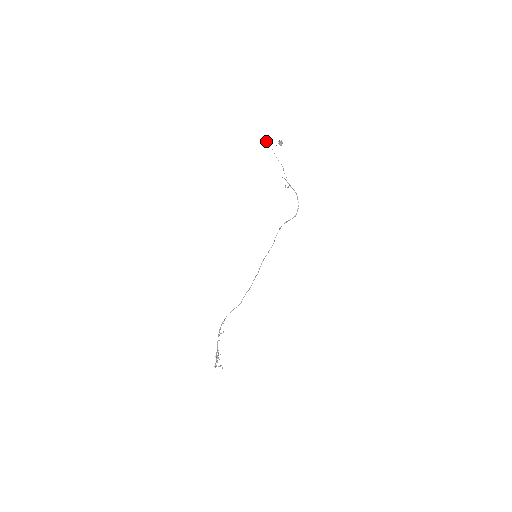
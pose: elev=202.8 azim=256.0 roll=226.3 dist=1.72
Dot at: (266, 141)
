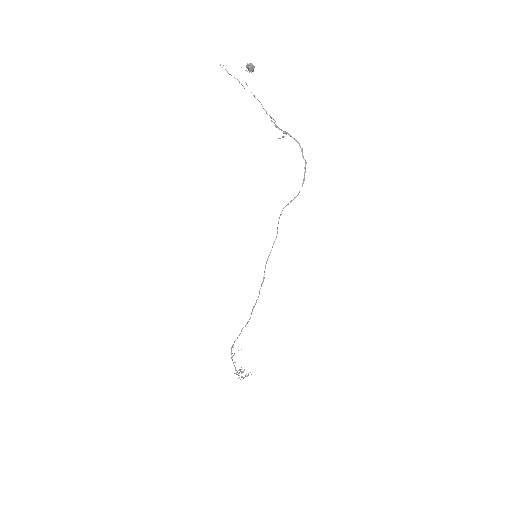
Dot at: (226, 70)
